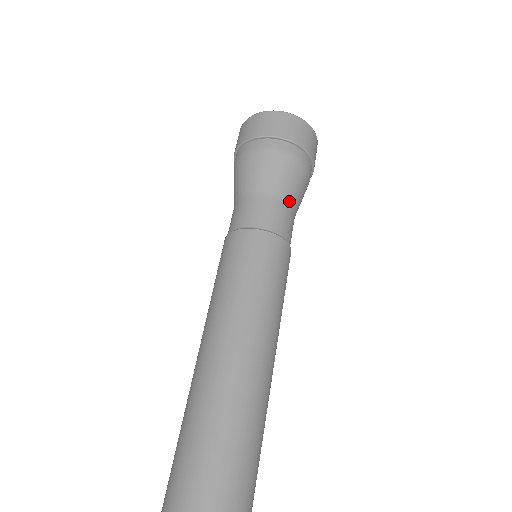
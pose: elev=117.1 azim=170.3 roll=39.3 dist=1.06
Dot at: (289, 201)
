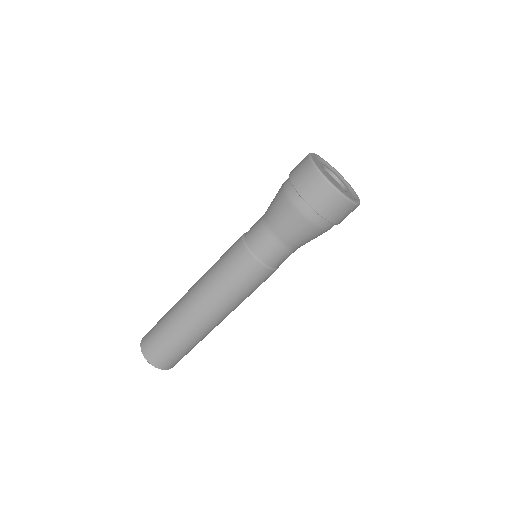
Dot at: occluded
